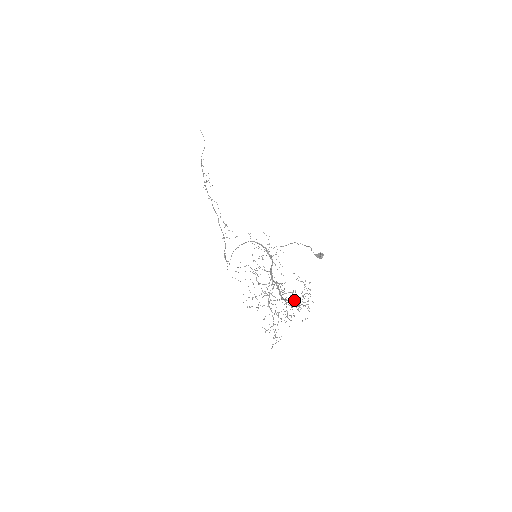
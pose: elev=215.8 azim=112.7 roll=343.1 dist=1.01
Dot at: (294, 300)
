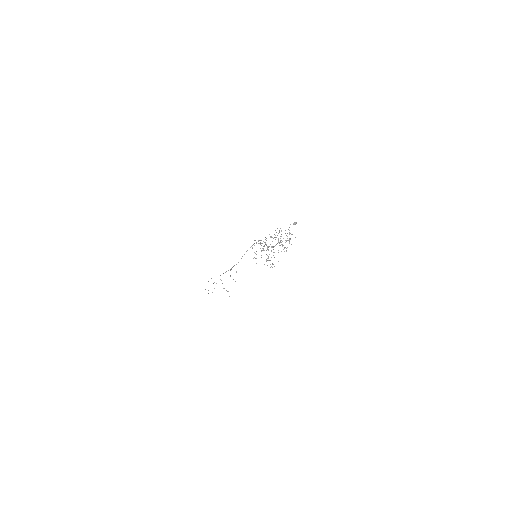
Dot at: occluded
